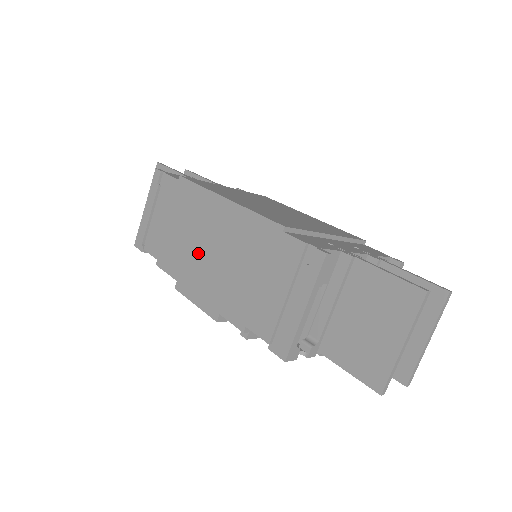
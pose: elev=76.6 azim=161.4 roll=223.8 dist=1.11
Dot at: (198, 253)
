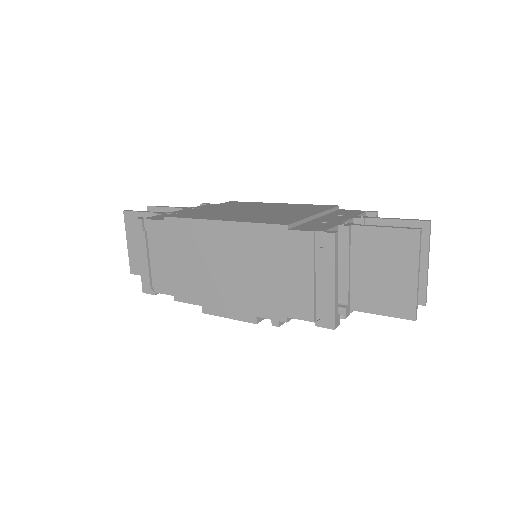
Dot at: (214, 275)
